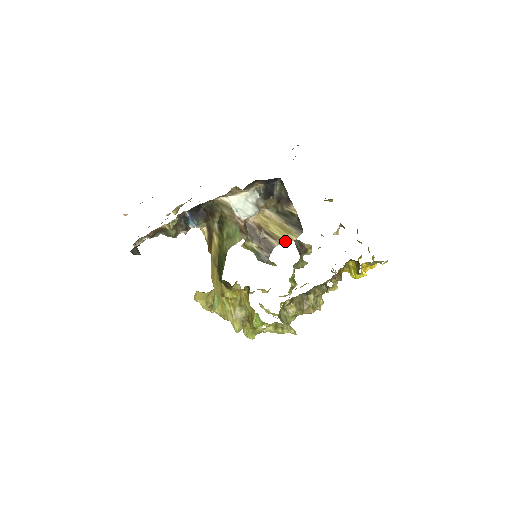
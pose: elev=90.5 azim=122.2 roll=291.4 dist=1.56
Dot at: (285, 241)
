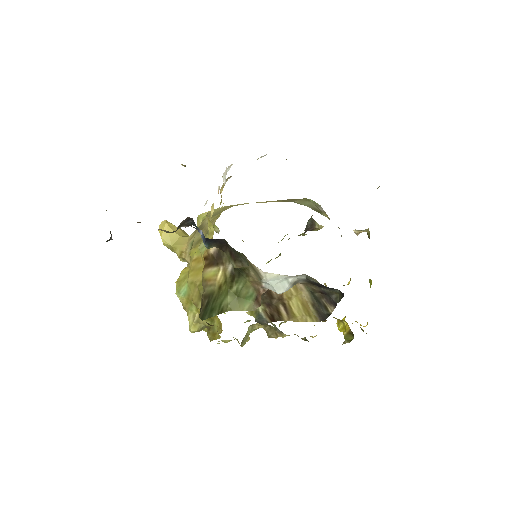
Dot at: (298, 319)
